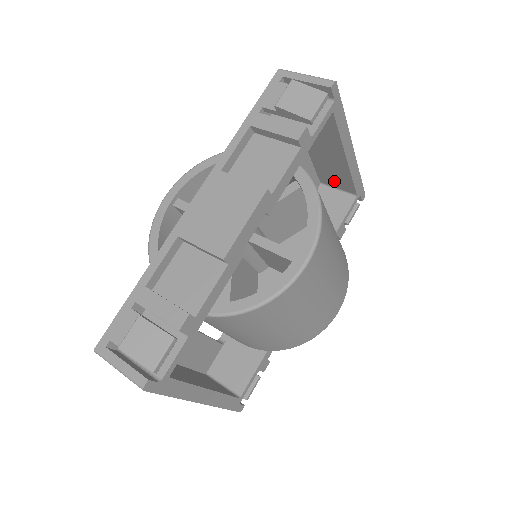
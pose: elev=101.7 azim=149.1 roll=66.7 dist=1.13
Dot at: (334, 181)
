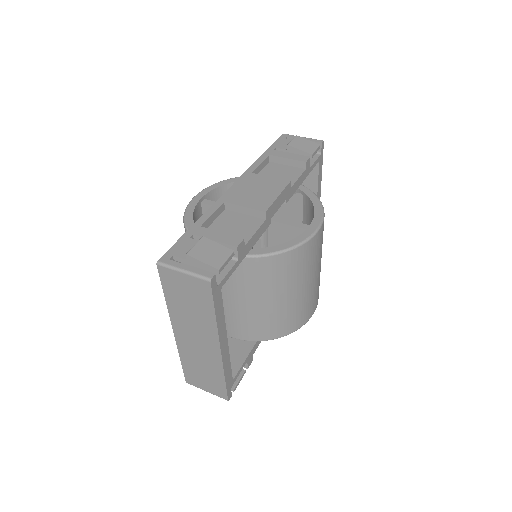
Dot at: occluded
